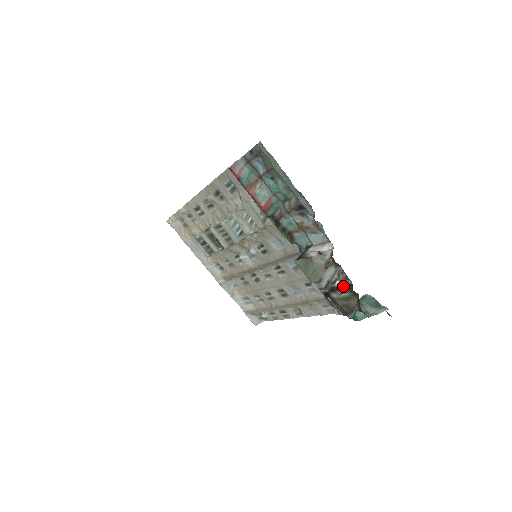
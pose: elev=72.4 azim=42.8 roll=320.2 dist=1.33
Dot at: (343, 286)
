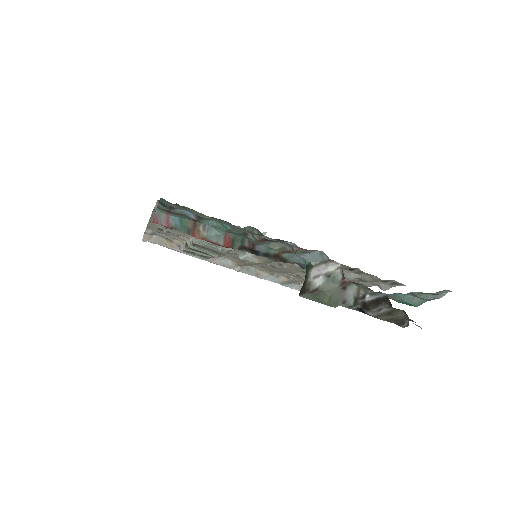
Dot at: (377, 300)
